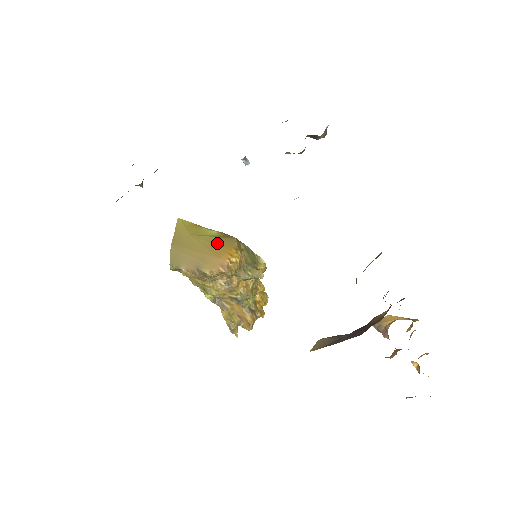
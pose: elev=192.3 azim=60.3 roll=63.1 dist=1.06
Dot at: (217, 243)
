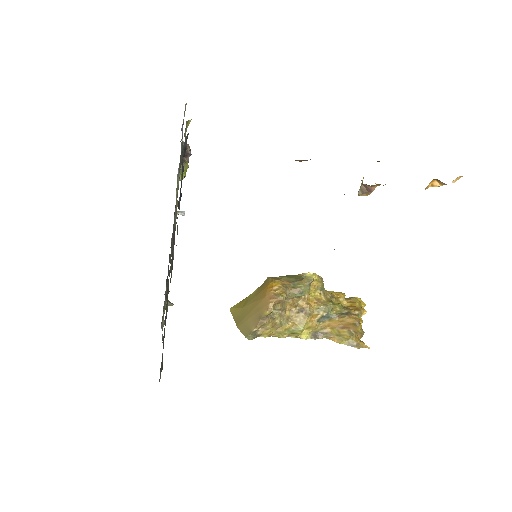
Dot at: (259, 292)
